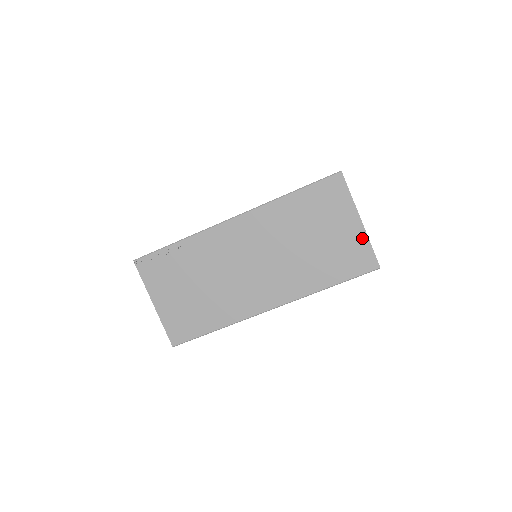
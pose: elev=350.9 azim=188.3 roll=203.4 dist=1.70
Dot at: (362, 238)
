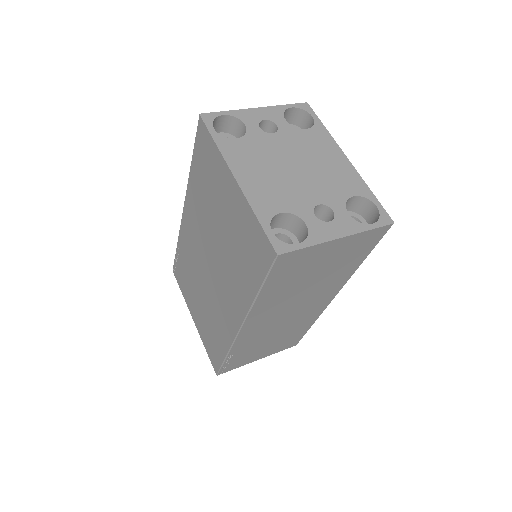
Dot at: (355, 238)
